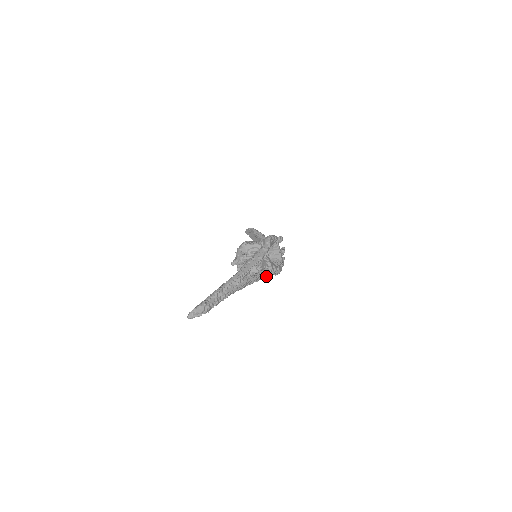
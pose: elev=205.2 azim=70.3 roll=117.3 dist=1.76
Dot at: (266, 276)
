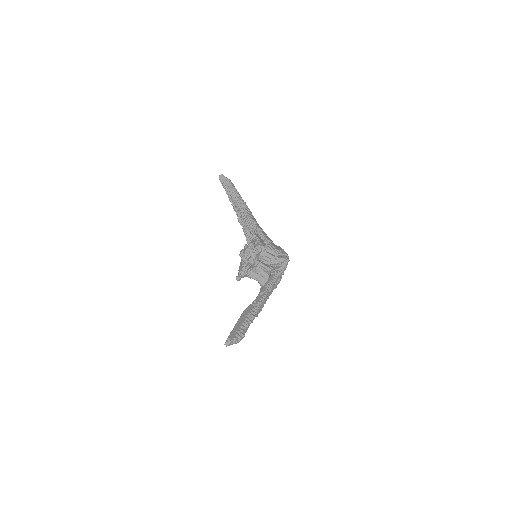
Dot at: occluded
